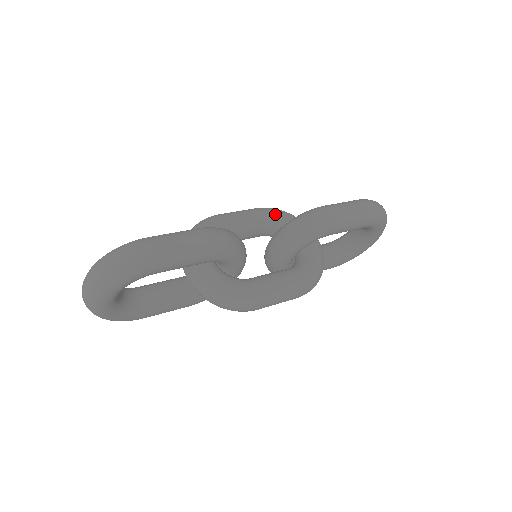
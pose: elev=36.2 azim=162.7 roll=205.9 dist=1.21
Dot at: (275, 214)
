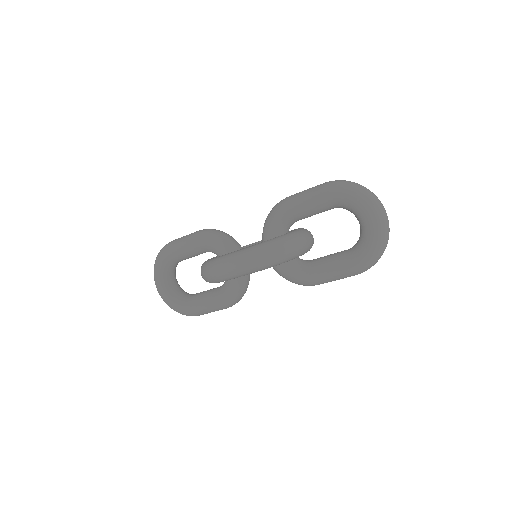
Dot at: occluded
